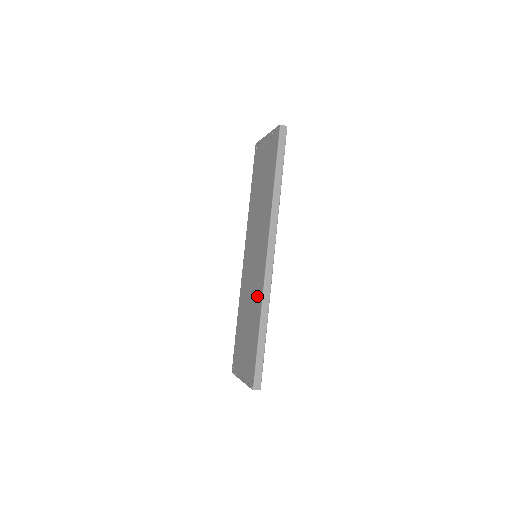
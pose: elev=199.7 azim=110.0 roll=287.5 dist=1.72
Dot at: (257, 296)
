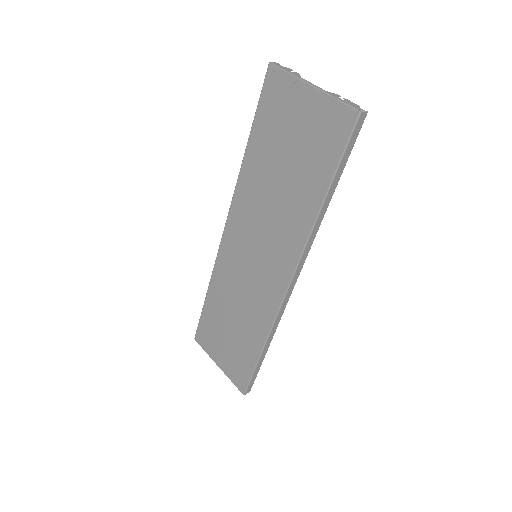
Dot at: (259, 314)
